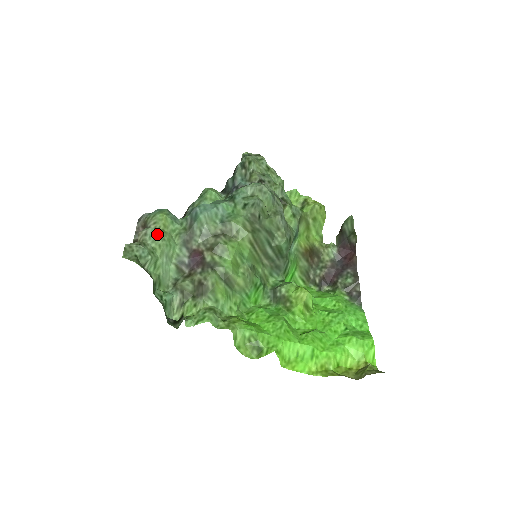
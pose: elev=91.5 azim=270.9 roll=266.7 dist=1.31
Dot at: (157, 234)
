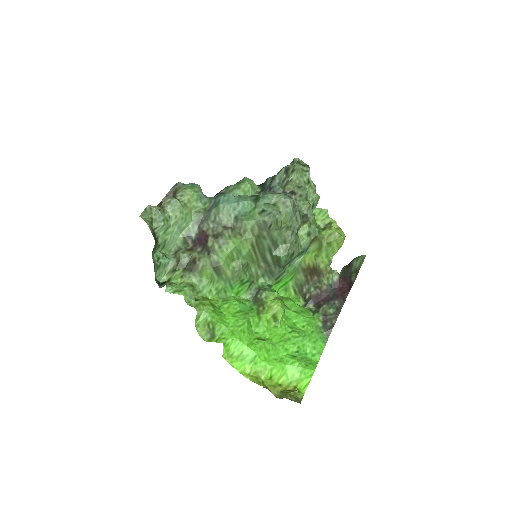
Dot at: (178, 206)
